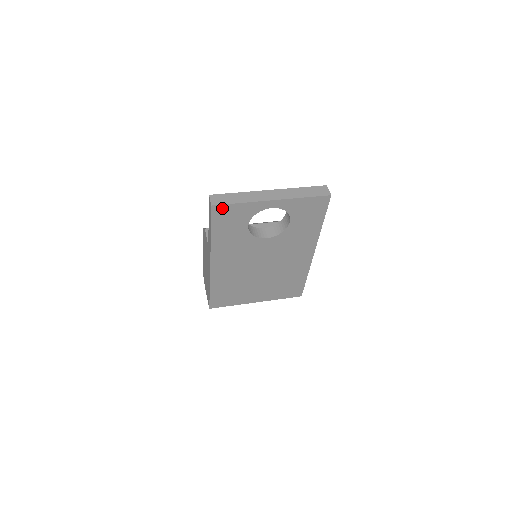
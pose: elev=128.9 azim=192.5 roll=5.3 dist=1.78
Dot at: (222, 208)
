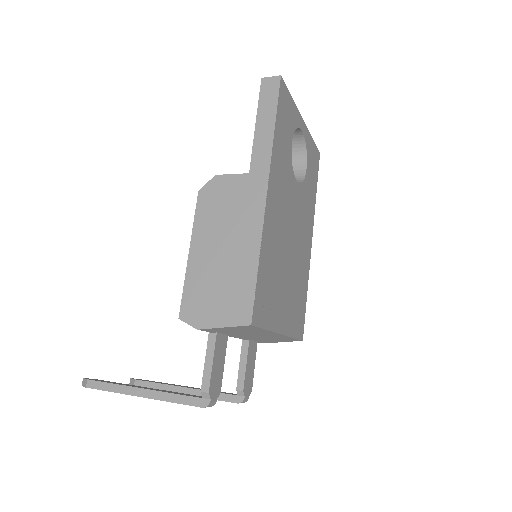
Dot at: (284, 90)
